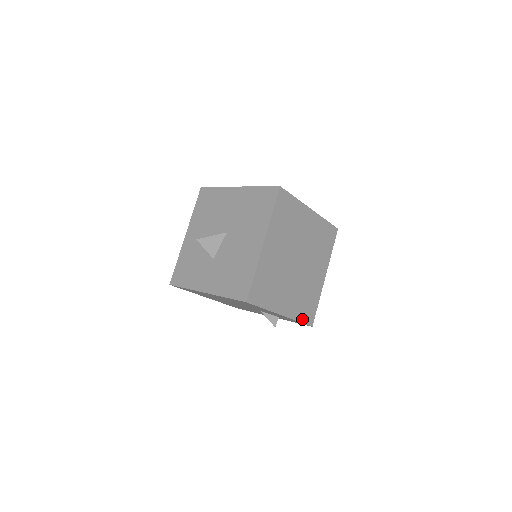
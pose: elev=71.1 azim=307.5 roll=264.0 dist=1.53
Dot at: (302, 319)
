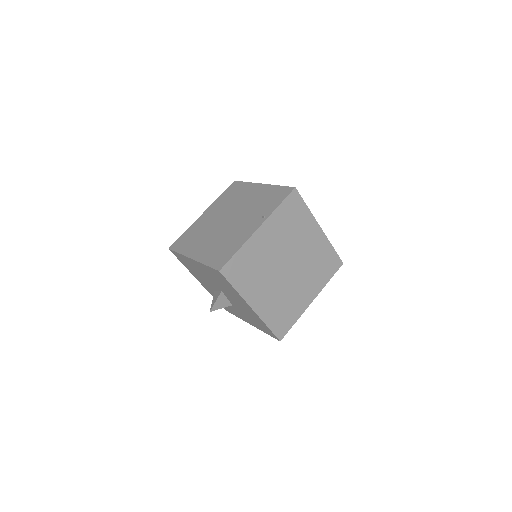
Dot at: (330, 276)
